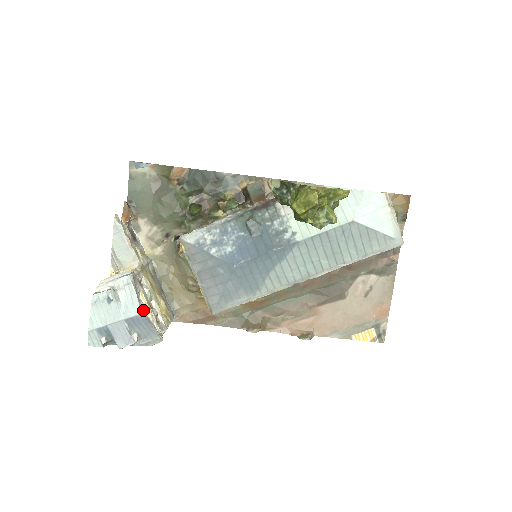
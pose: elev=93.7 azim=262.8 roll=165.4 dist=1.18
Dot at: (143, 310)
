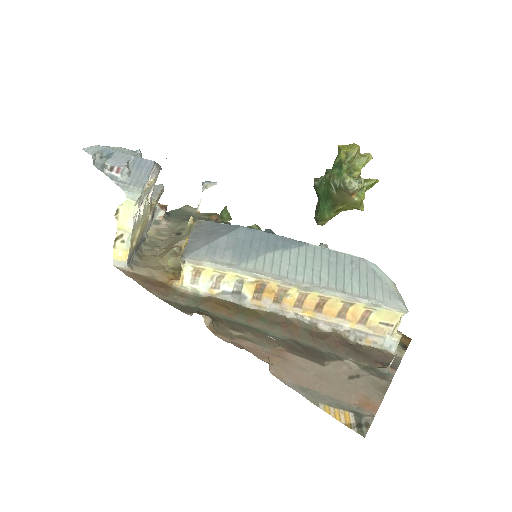
Dot at: occluded
